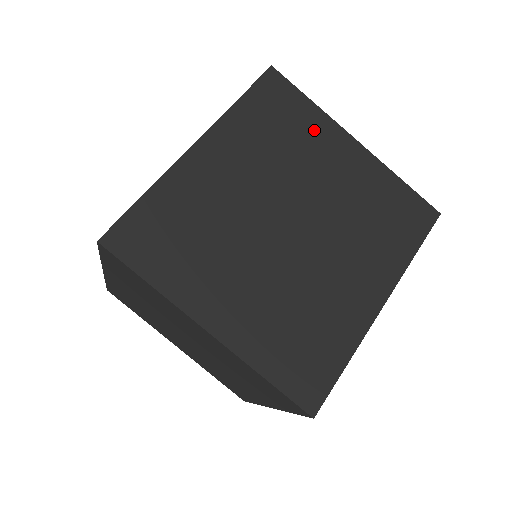
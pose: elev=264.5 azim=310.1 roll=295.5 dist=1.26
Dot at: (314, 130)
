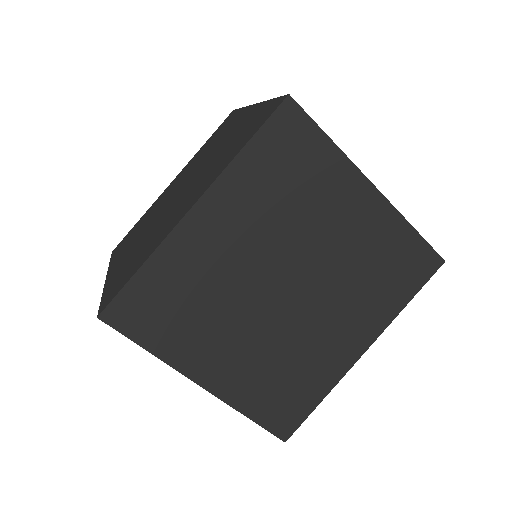
Dot at: (328, 177)
